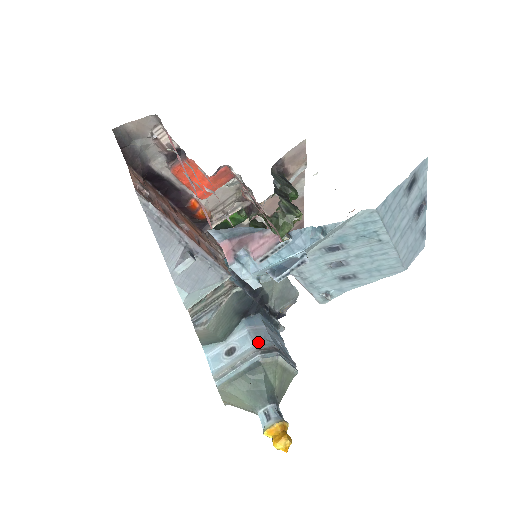
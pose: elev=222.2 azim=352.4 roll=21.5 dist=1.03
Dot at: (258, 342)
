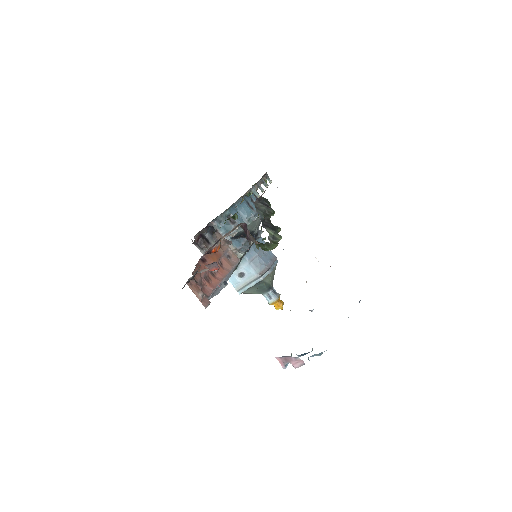
Dot at: (257, 269)
